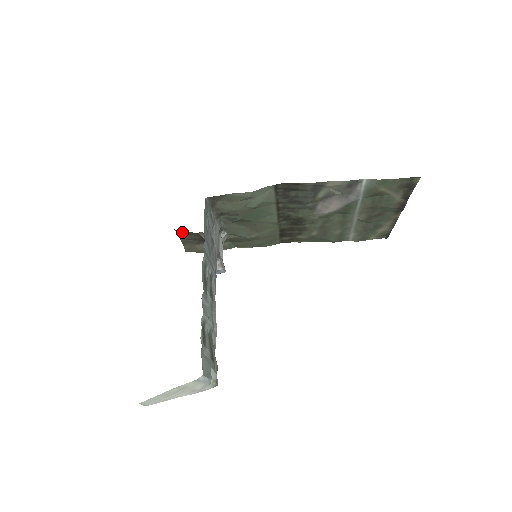
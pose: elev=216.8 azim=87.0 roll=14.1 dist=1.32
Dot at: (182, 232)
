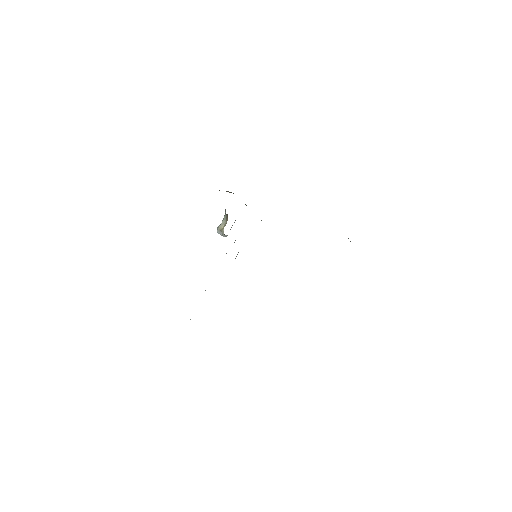
Dot at: occluded
